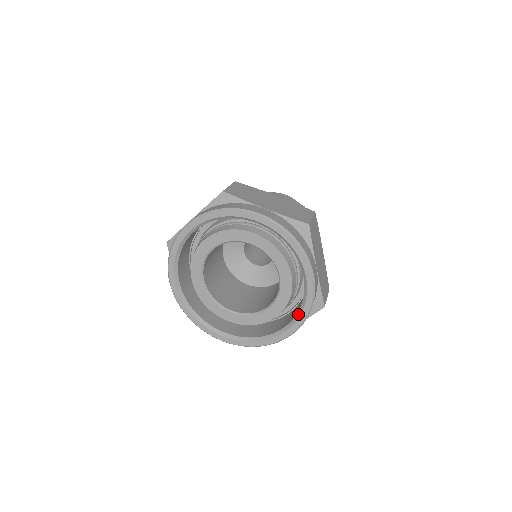
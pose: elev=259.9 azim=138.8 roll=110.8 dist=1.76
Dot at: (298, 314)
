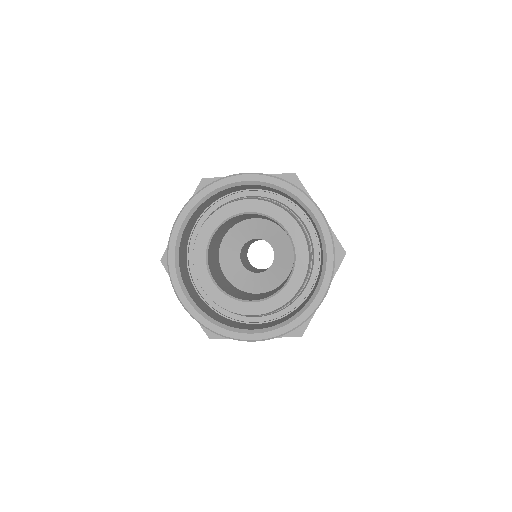
Dot at: (324, 263)
